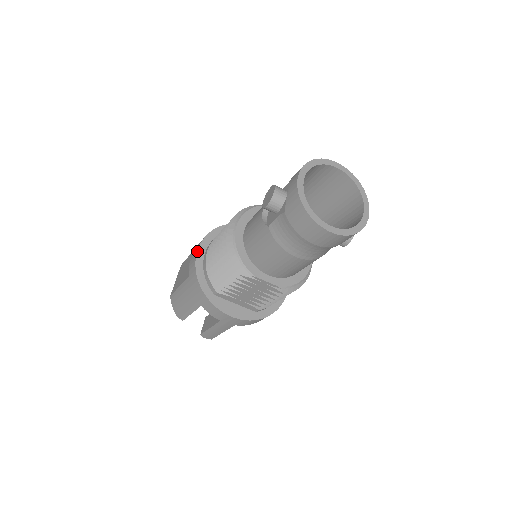
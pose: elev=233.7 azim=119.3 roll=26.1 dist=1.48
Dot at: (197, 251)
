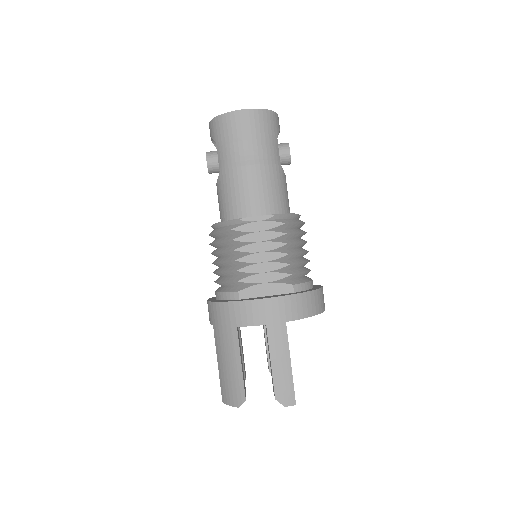
Dot at: occluded
